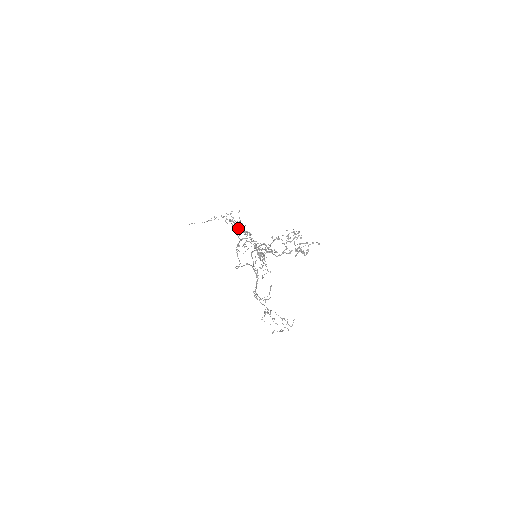
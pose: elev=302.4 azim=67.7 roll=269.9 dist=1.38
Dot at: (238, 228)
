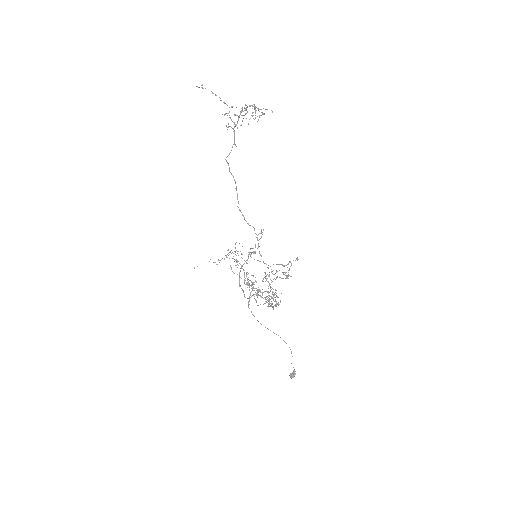
Dot at: (243, 270)
